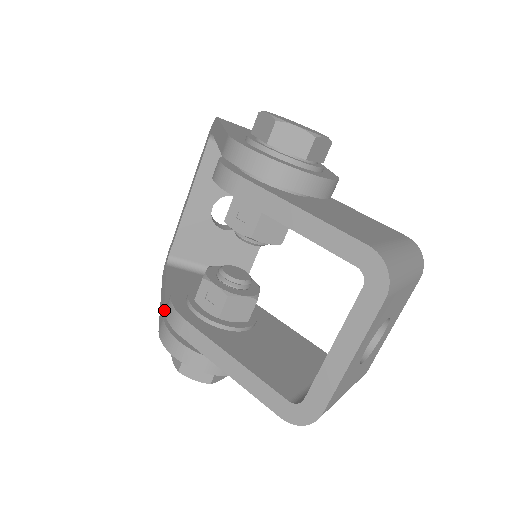
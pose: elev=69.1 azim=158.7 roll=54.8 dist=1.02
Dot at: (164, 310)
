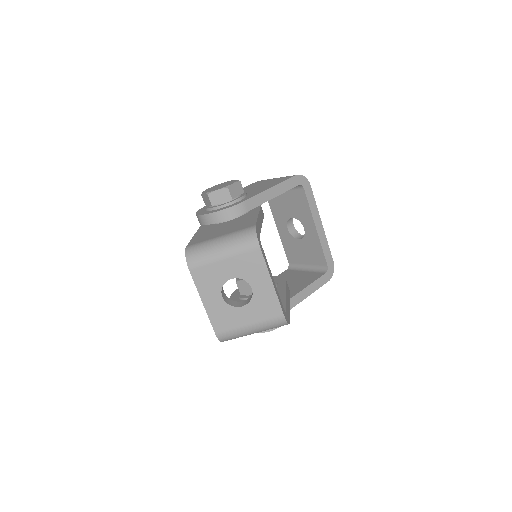
Dot at: occluded
